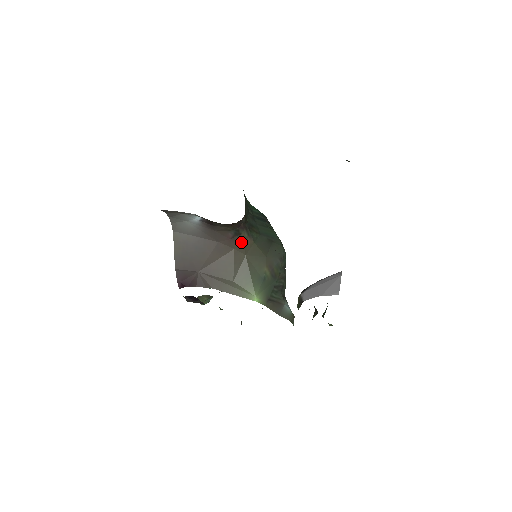
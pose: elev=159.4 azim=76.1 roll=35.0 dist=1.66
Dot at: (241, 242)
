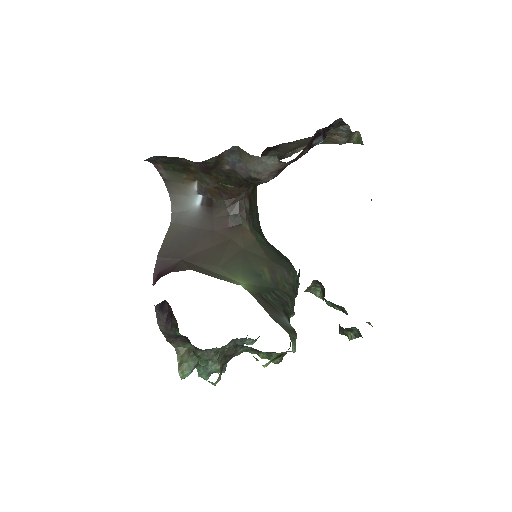
Dot at: (240, 232)
